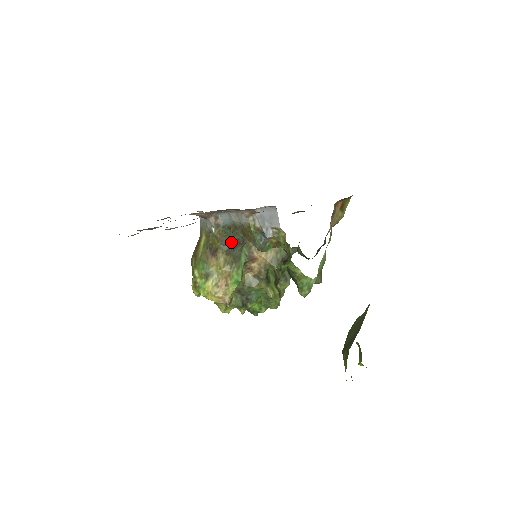
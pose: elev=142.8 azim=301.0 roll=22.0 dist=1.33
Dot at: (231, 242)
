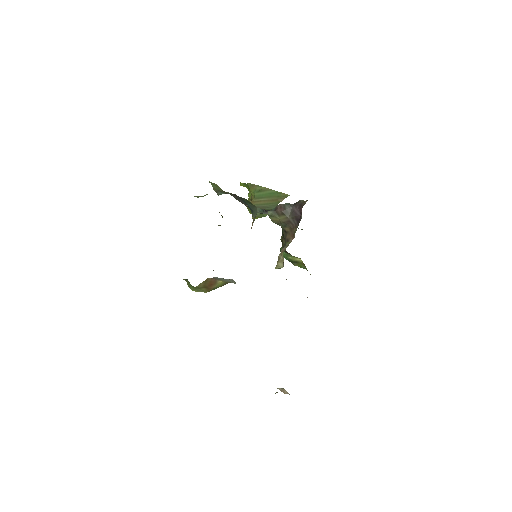
Dot at: occluded
